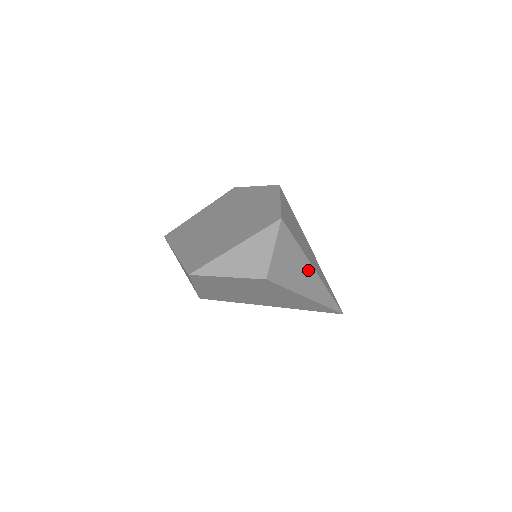
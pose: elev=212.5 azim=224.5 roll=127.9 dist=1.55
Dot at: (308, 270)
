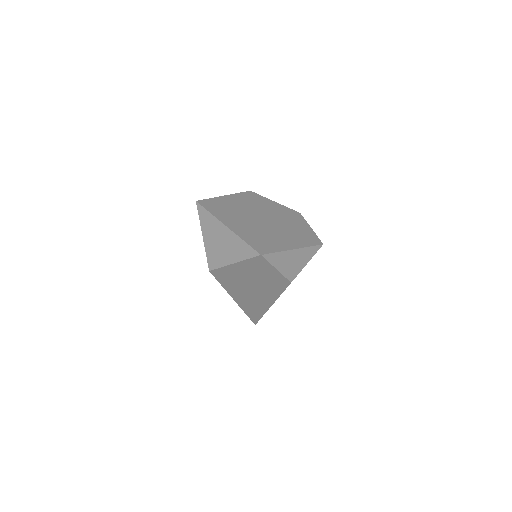
Dot at: occluded
